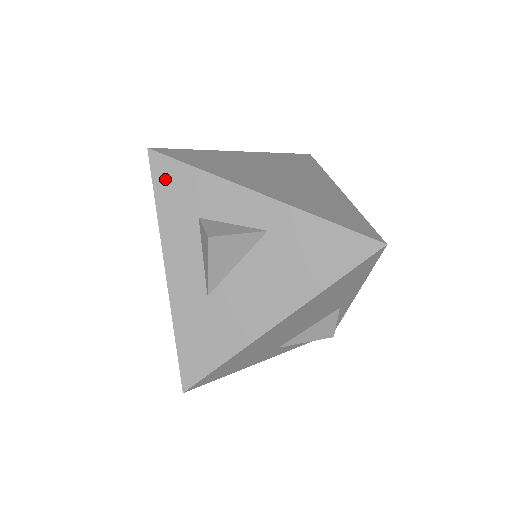
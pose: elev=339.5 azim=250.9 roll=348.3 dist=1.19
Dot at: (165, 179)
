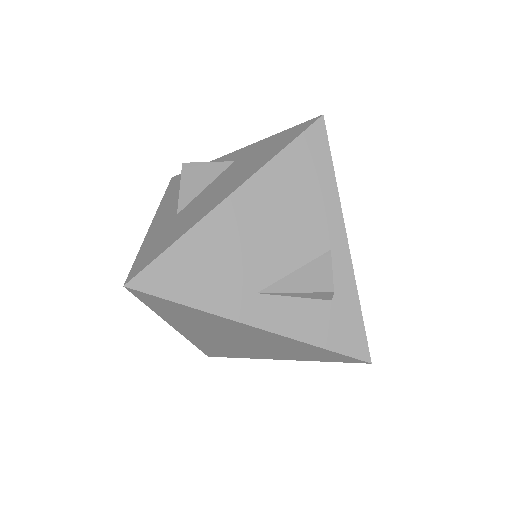
Dot at: (176, 182)
